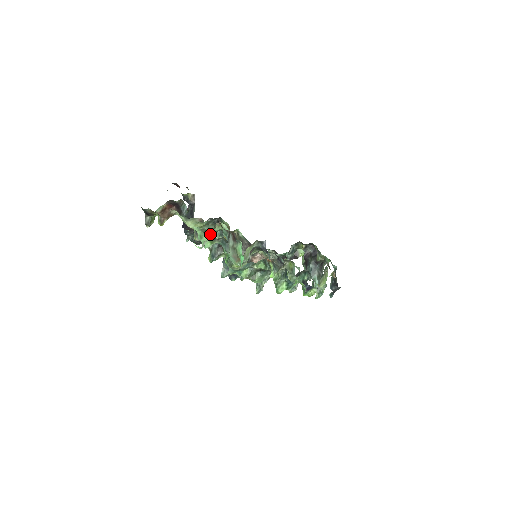
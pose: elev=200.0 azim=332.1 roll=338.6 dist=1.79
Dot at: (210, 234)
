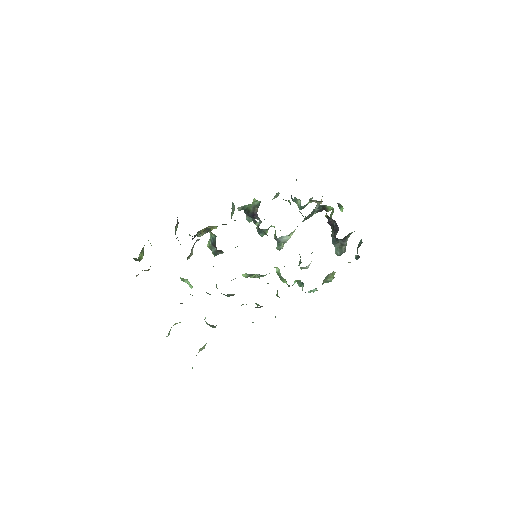
Dot at: occluded
